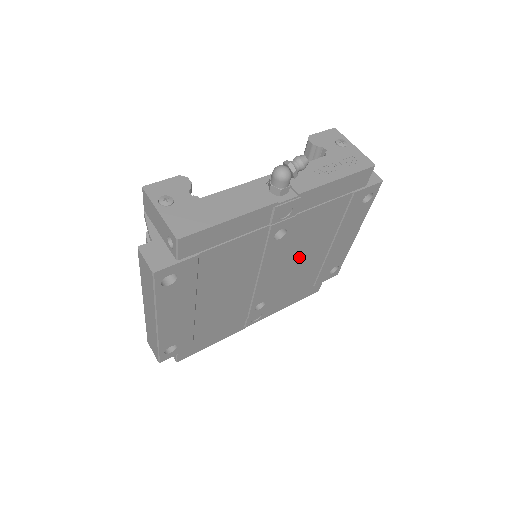
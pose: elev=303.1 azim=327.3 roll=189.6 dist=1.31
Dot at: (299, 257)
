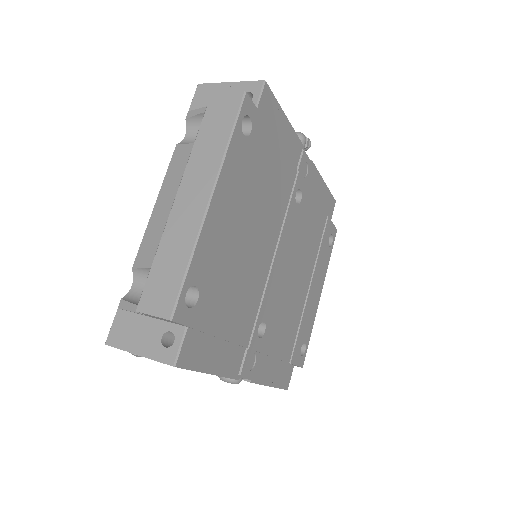
Dot at: (295, 270)
